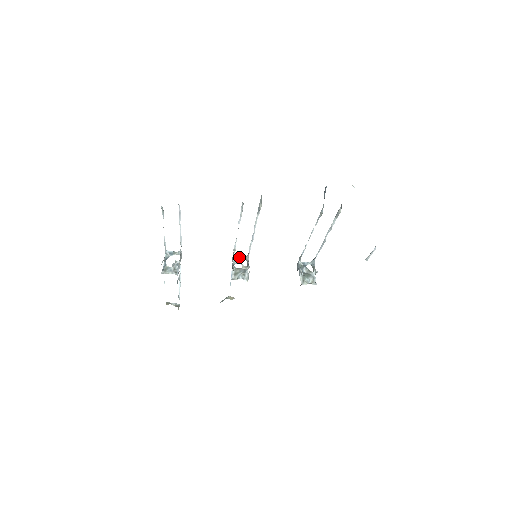
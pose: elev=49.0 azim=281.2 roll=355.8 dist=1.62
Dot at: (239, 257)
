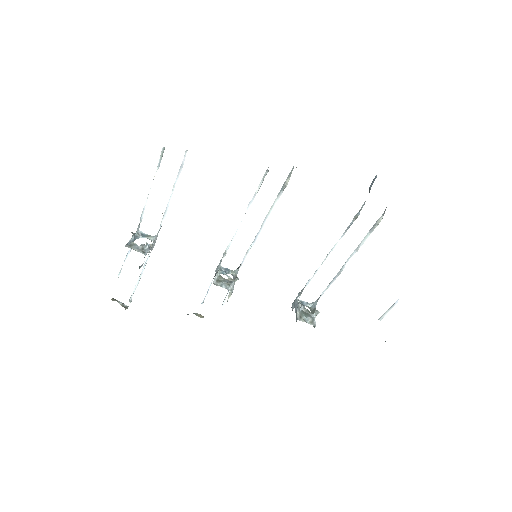
Dot at: (226, 268)
